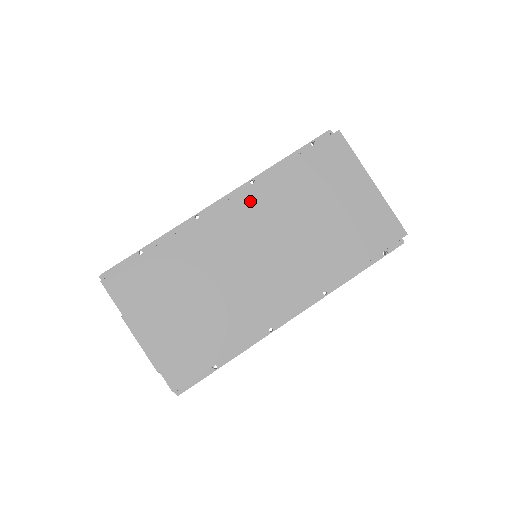
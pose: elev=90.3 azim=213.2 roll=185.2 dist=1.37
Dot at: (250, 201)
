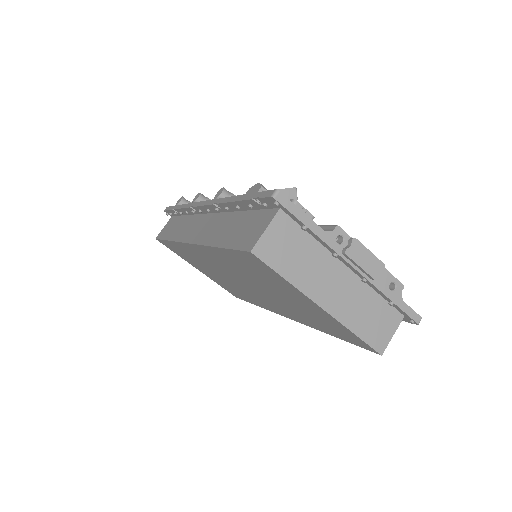
Dot at: (206, 253)
